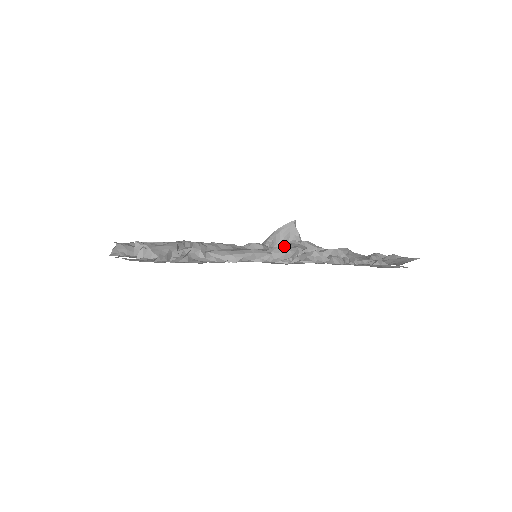
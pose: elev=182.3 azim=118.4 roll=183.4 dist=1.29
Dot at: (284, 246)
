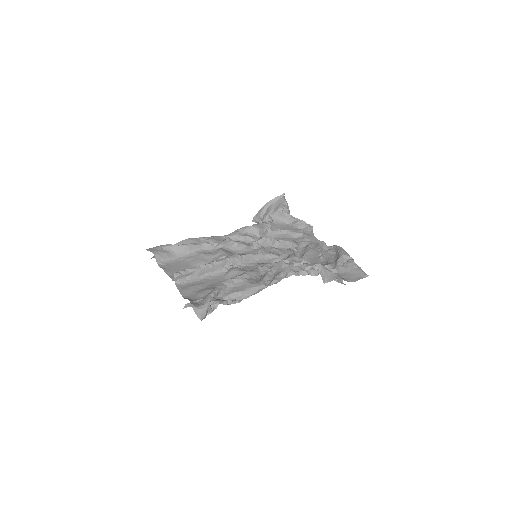
Dot at: (275, 213)
